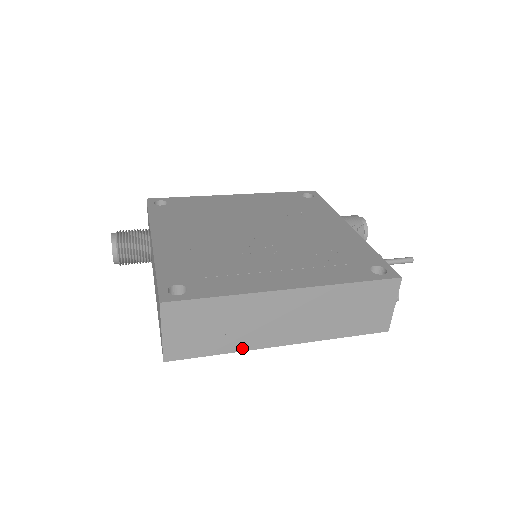
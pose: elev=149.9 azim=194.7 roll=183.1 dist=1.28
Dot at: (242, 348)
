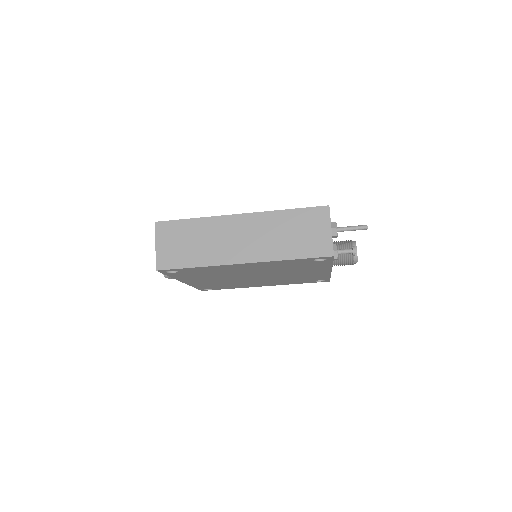
Dot at: (211, 263)
